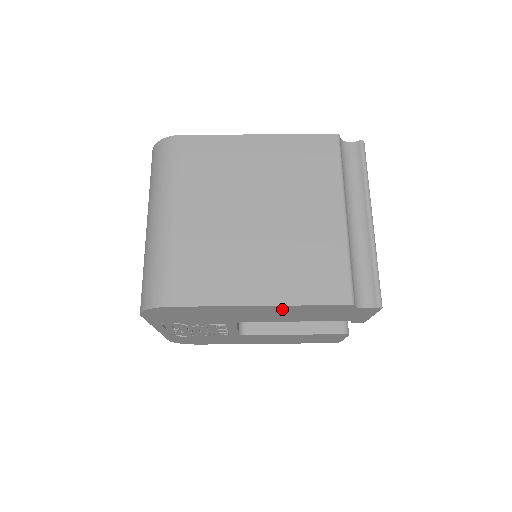
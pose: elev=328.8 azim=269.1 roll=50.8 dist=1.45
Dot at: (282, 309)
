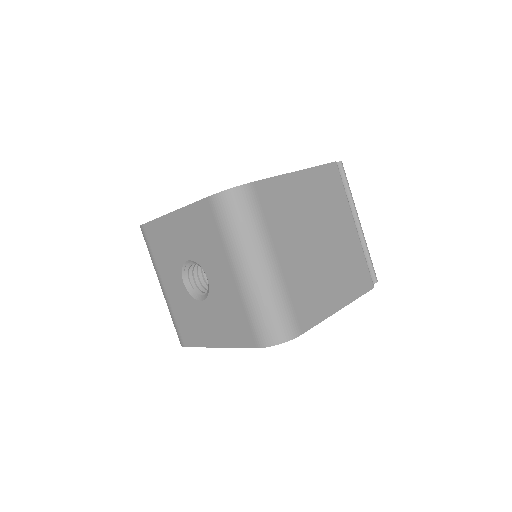
Dot at: occluded
